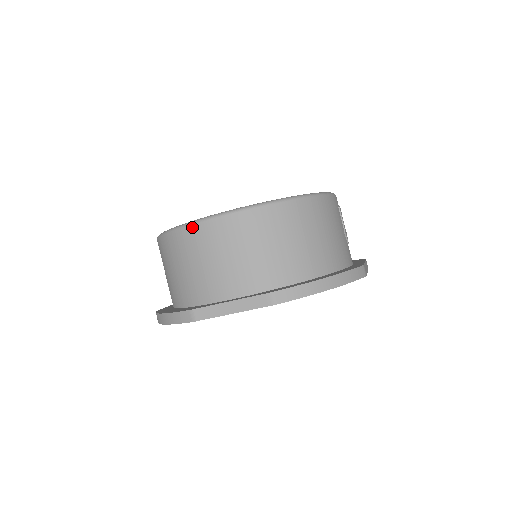
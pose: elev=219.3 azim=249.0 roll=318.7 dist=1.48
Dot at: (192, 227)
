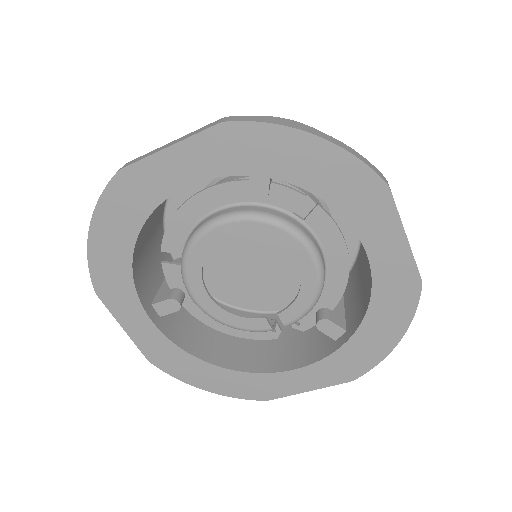
Dot at: occluded
